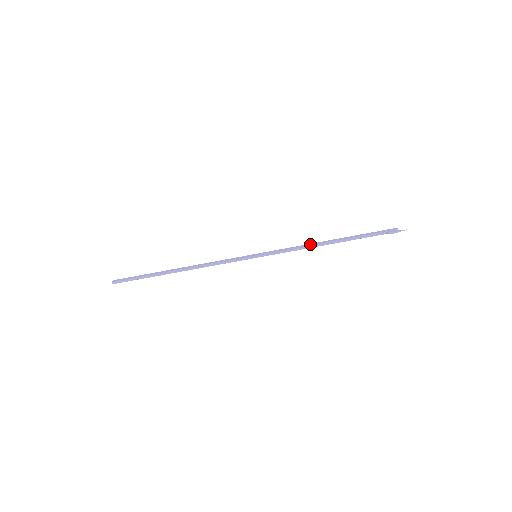
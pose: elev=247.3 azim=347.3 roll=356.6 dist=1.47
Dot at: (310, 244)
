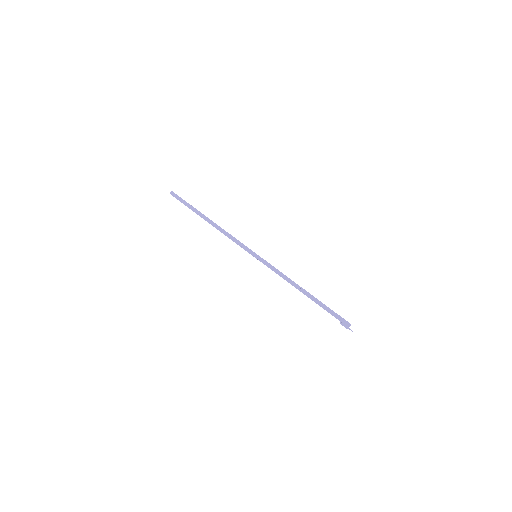
Dot at: (291, 281)
